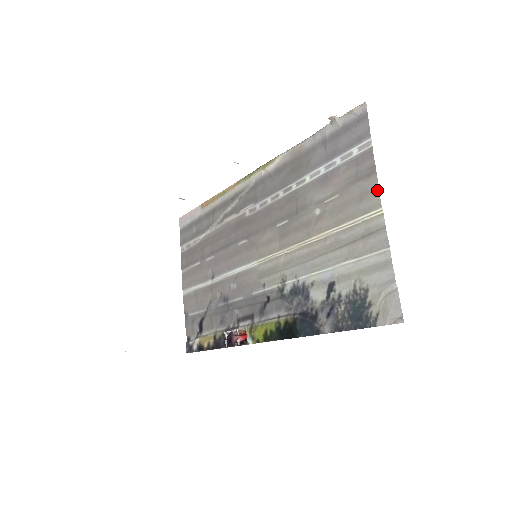
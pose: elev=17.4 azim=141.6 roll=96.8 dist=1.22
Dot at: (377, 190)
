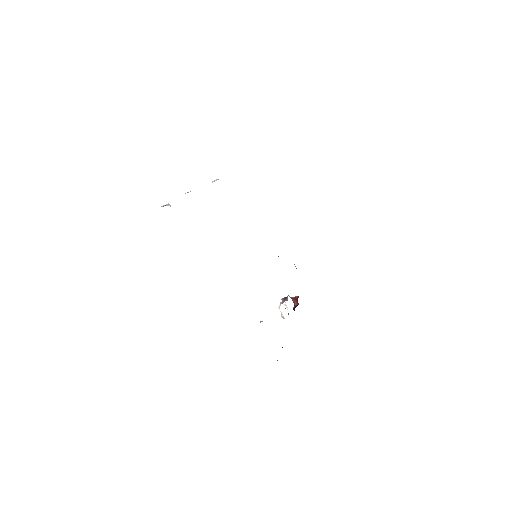
Dot at: occluded
